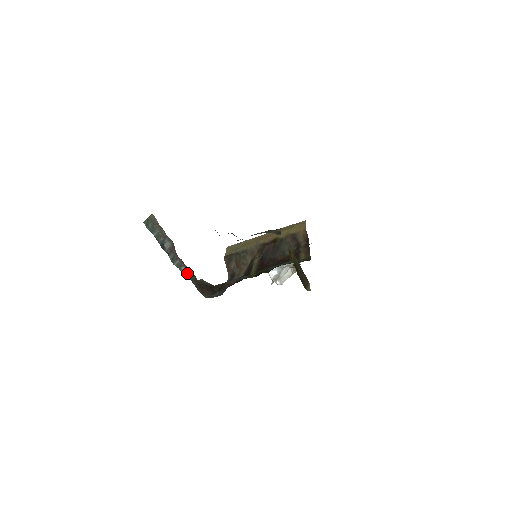
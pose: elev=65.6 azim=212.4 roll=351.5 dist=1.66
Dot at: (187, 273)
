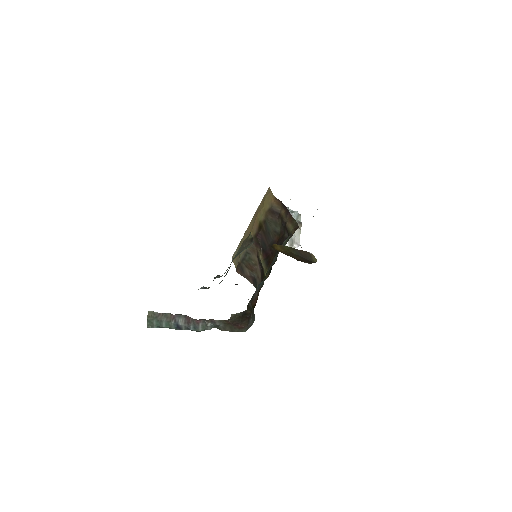
Dot at: occluded
